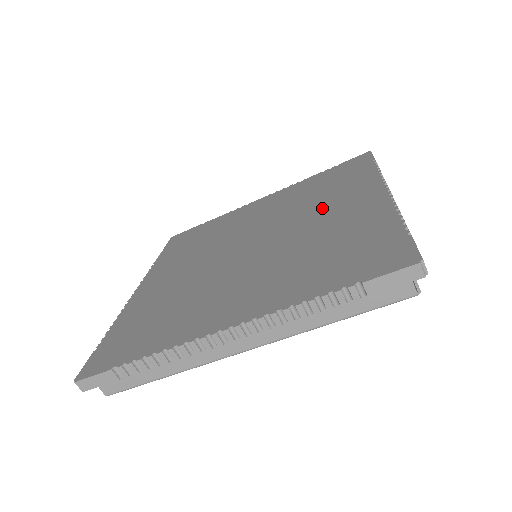
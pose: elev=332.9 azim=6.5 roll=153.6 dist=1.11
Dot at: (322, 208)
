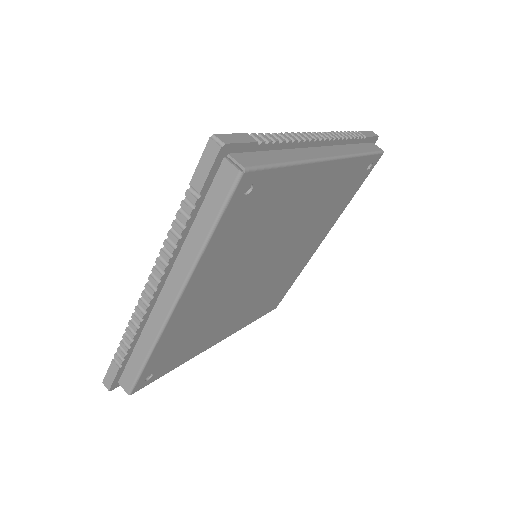
Dot at: occluded
